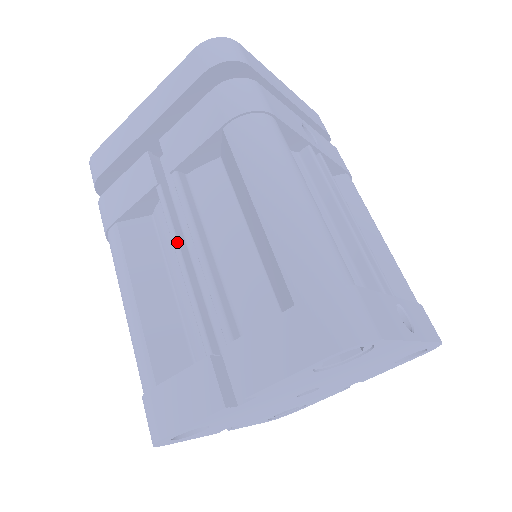
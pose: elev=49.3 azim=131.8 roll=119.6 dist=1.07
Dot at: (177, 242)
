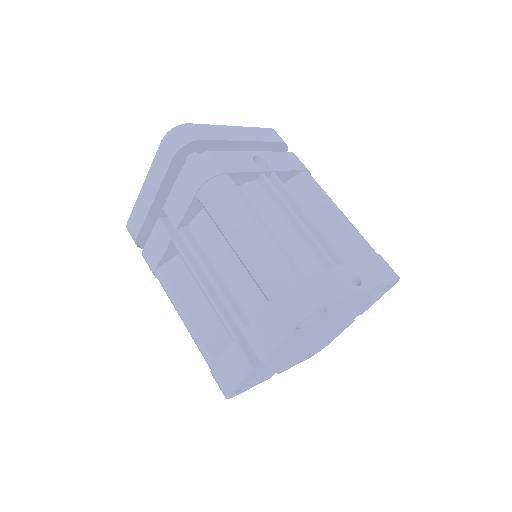
Dot at: (196, 274)
